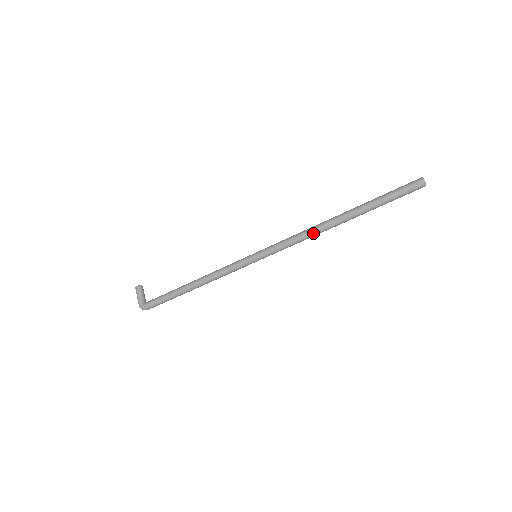
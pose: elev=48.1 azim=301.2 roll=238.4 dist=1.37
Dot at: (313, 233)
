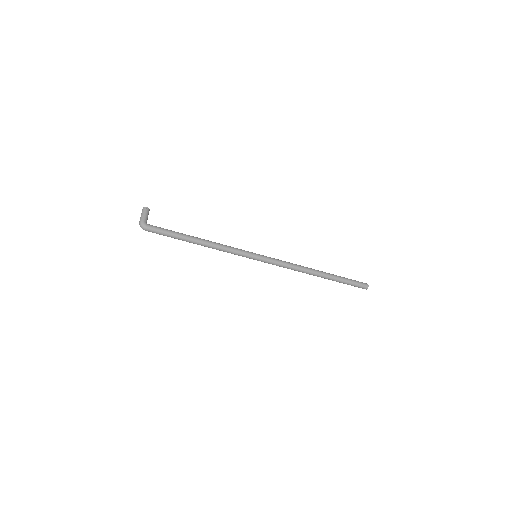
Dot at: (301, 269)
